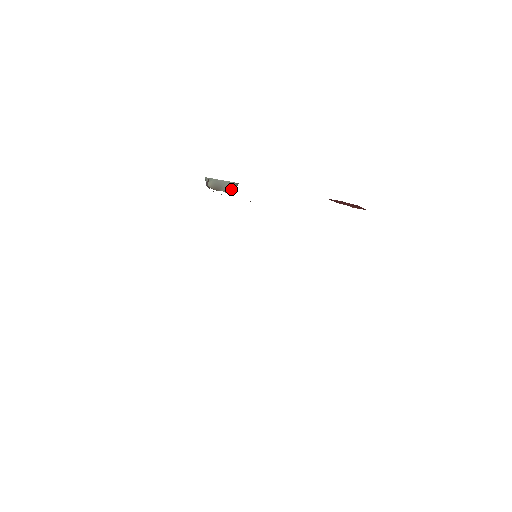
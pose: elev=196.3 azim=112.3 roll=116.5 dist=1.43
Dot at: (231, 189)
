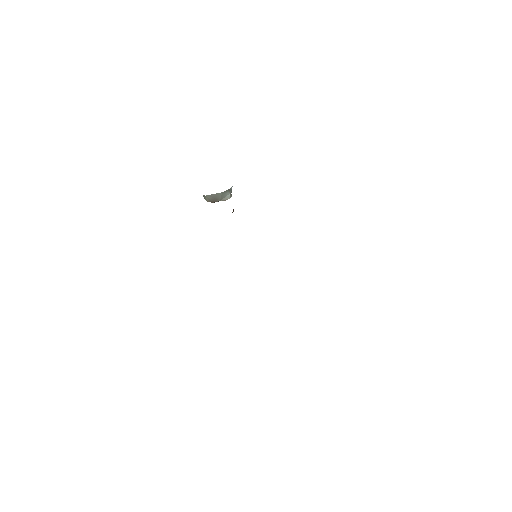
Dot at: (226, 196)
